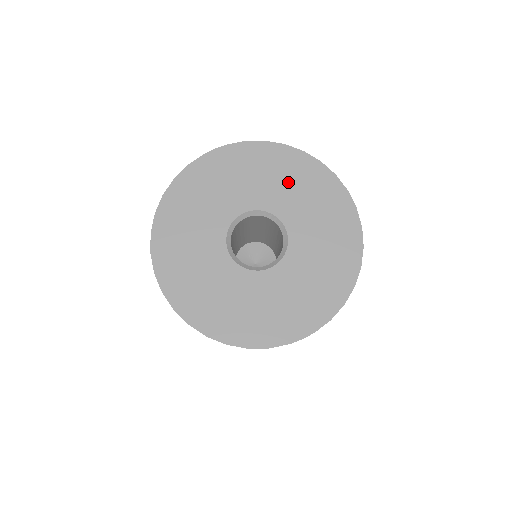
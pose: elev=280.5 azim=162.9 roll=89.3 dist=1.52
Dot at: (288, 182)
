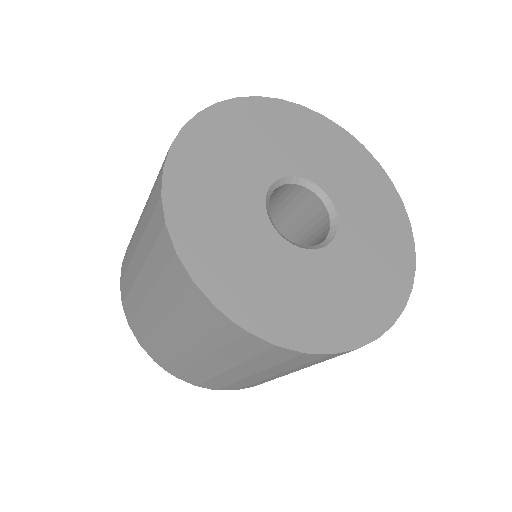
Dot at: (376, 220)
